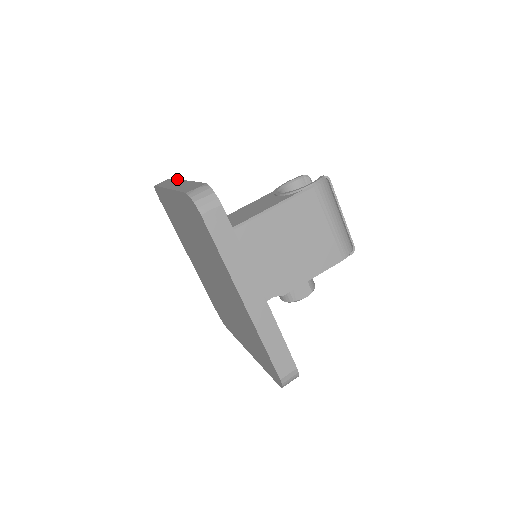
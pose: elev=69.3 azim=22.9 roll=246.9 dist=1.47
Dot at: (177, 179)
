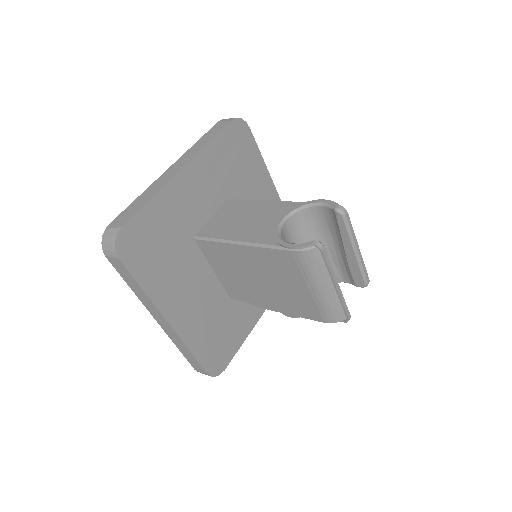
Dot at: (205, 145)
